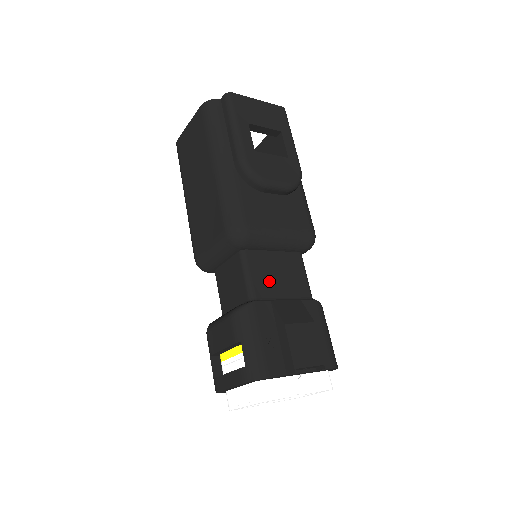
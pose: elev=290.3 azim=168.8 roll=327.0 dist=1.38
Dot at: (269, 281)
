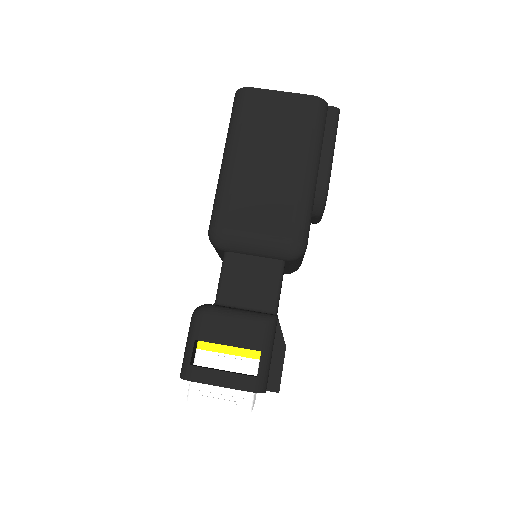
Dot at: occluded
